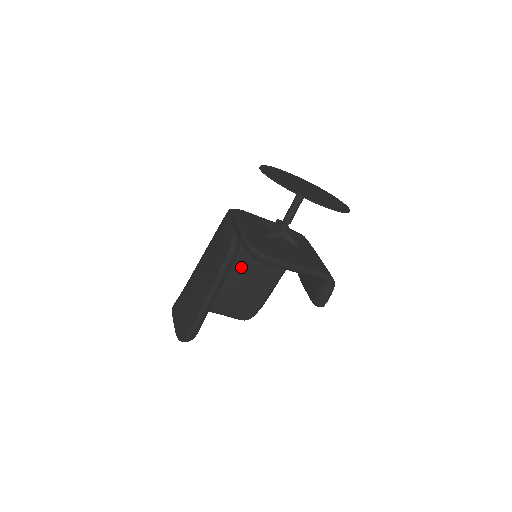
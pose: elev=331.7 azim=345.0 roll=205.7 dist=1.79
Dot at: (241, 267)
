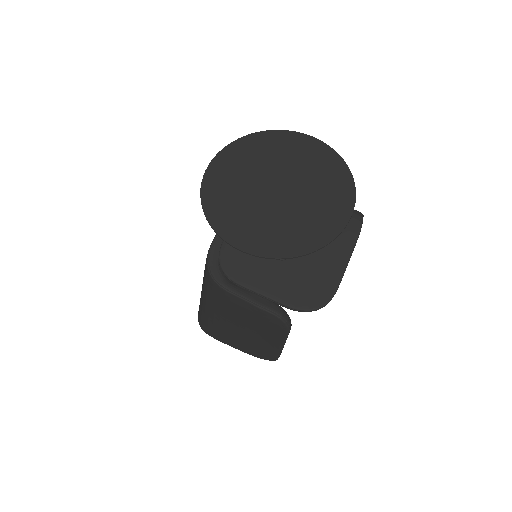
Dot at: occluded
